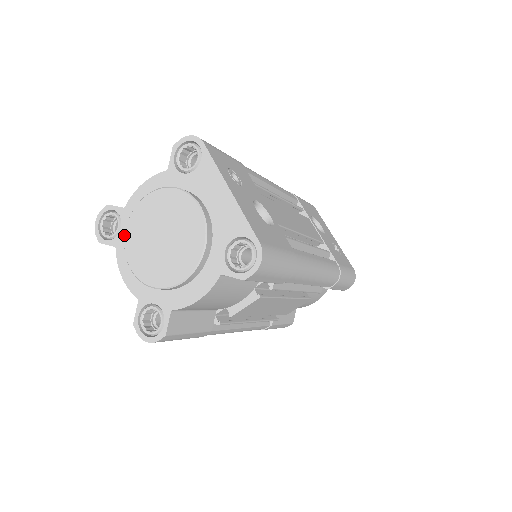
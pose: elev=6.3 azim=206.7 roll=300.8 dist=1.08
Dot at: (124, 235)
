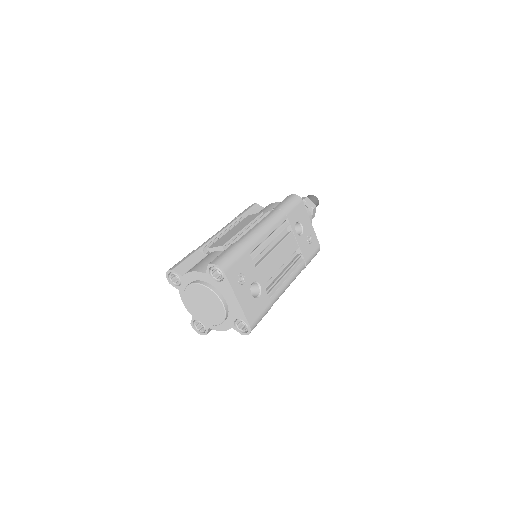
Dot at: (183, 288)
